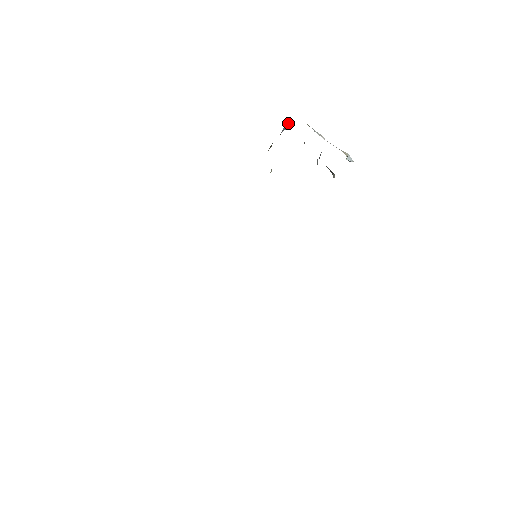
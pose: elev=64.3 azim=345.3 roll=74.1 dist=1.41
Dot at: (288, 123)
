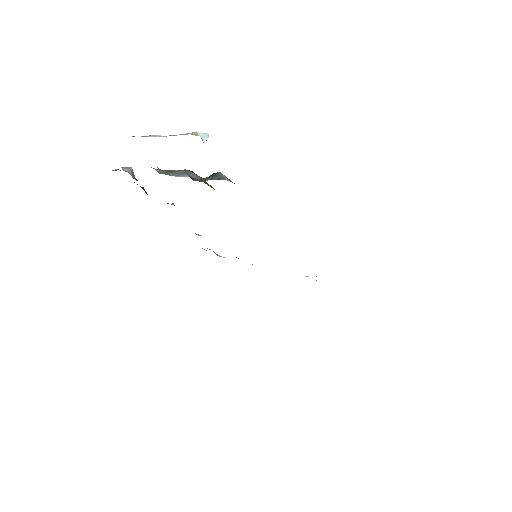
Dot at: (128, 169)
